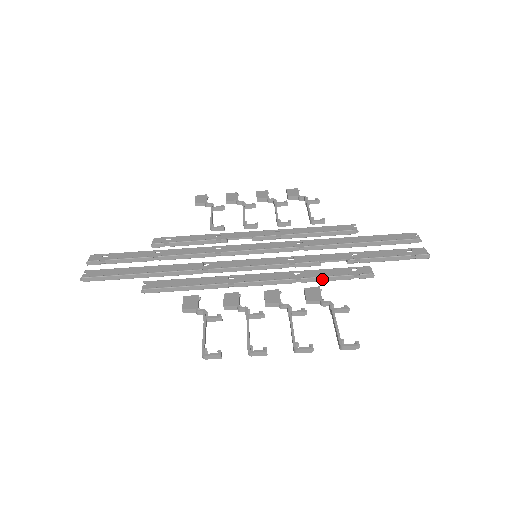
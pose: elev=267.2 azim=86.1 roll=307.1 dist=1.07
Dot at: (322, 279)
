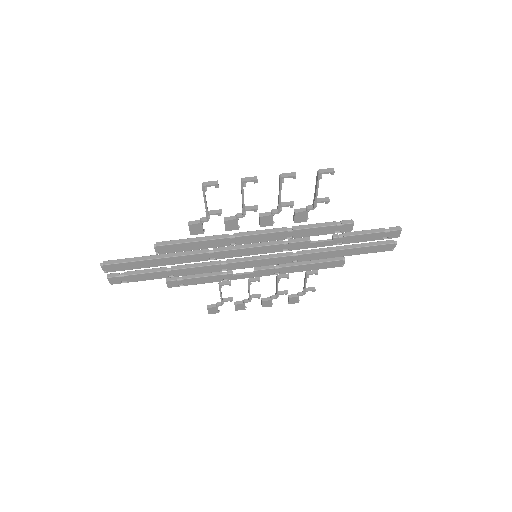
Dot at: (310, 226)
